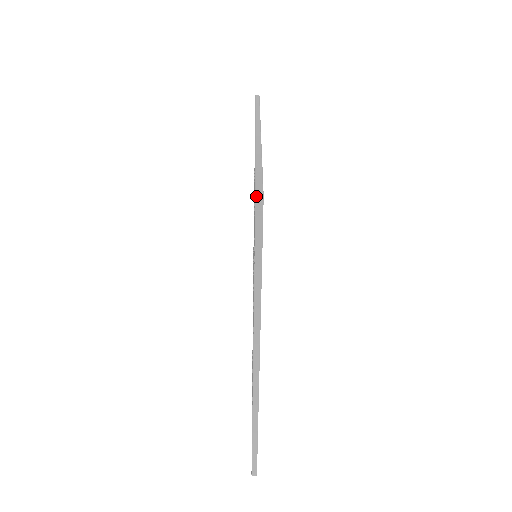
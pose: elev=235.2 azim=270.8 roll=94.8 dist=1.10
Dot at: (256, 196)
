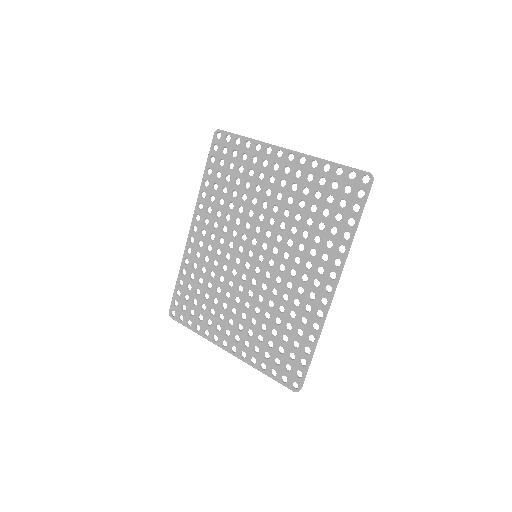
Dot at: occluded
